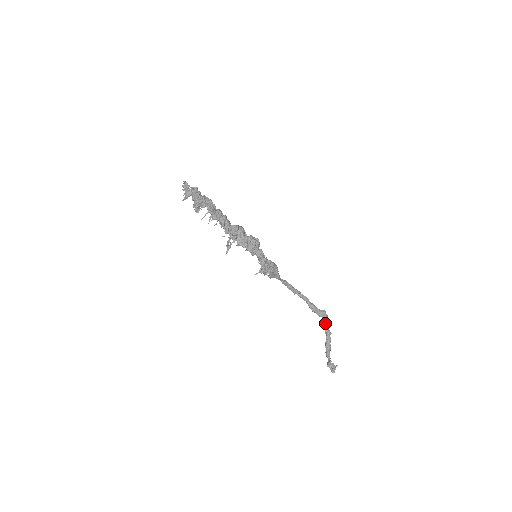
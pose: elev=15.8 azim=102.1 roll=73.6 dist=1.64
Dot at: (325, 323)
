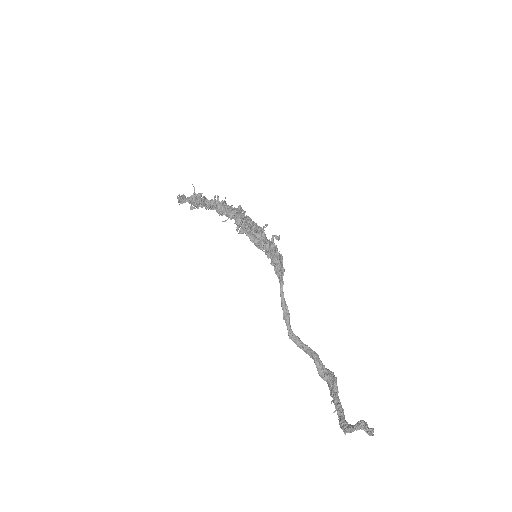
Dot at: (334, 387)
